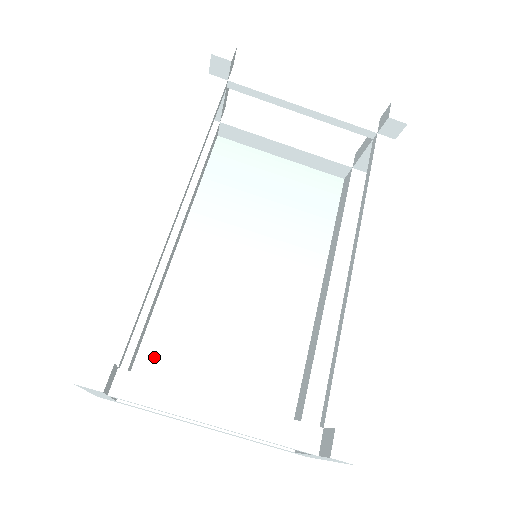
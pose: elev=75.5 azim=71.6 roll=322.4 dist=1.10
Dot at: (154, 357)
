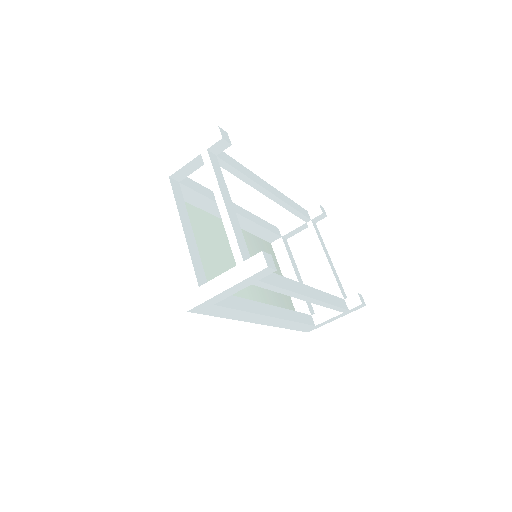
Dot at: occluded
